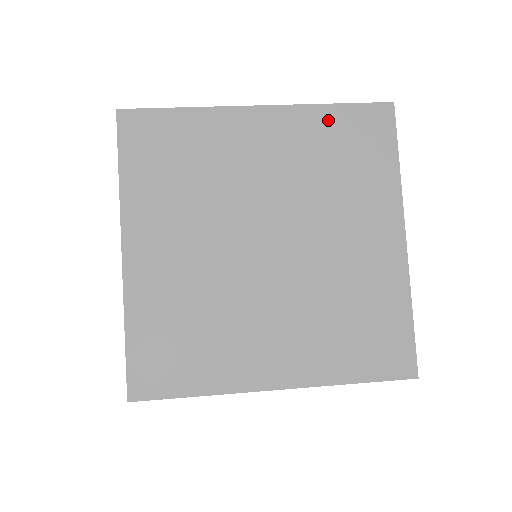
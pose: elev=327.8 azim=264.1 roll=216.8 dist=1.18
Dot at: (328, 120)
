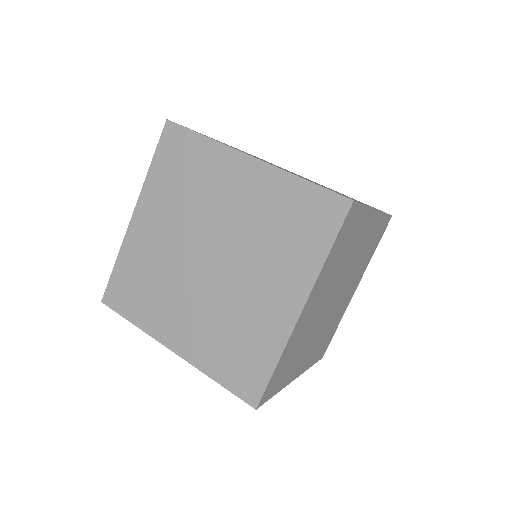
Dot at: (293, 190)
